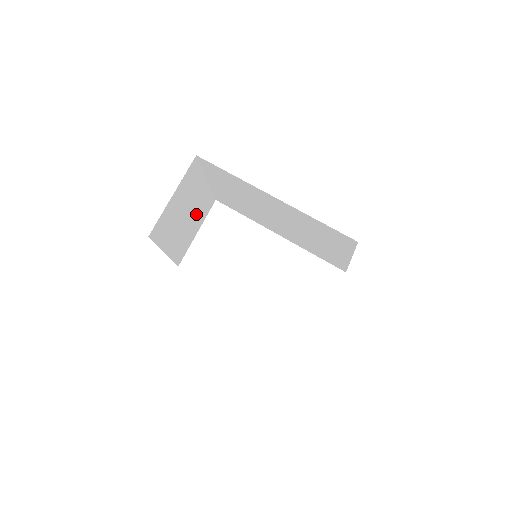
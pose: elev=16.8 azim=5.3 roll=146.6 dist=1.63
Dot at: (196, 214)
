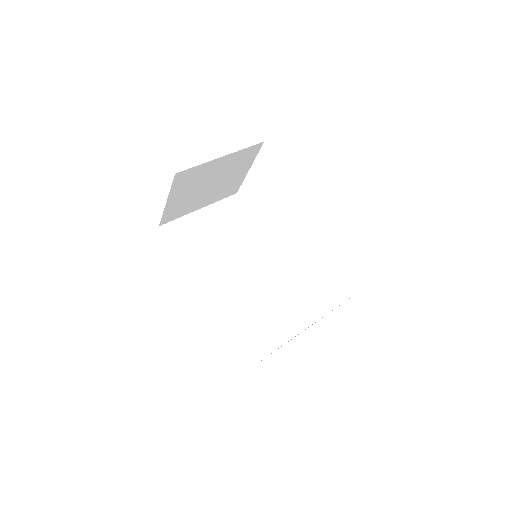
Dot at: (231, 171)
